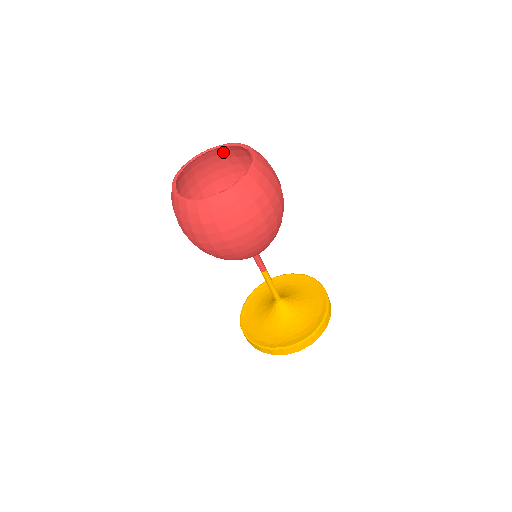
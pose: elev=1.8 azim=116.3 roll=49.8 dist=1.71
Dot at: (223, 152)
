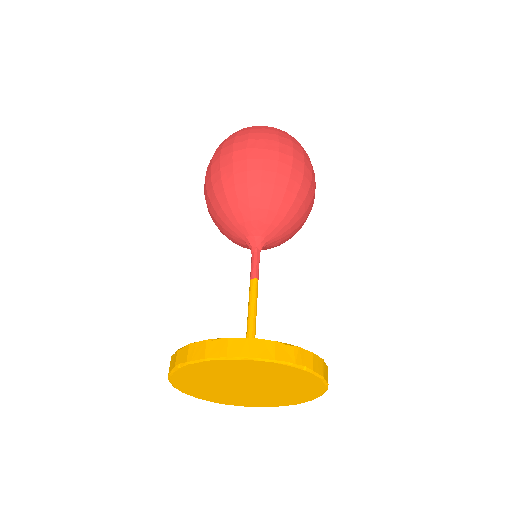
Dot at: occluded
